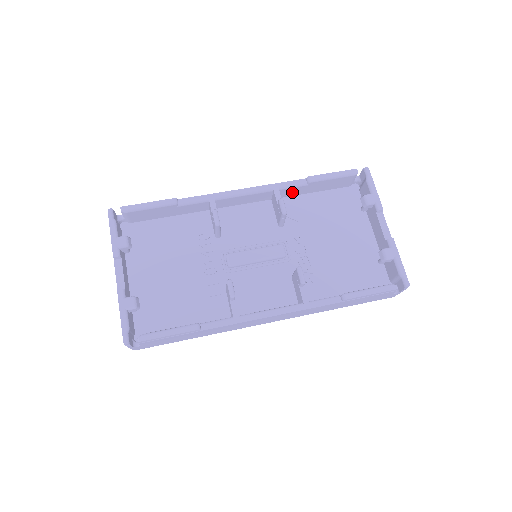
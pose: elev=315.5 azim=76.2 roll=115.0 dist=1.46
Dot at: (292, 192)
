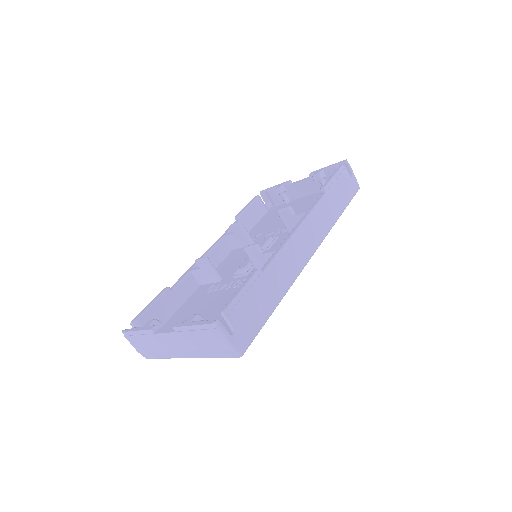
Dot at: occluded
